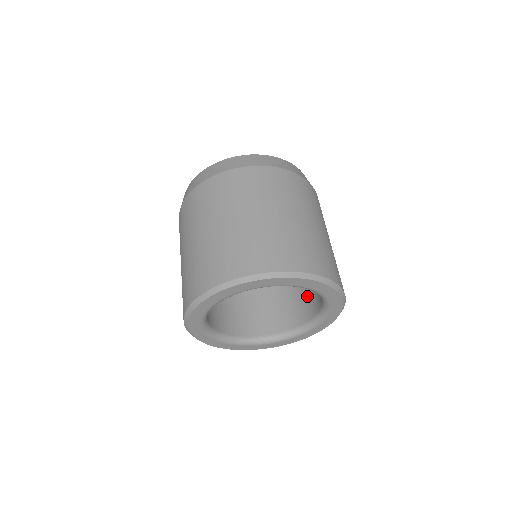
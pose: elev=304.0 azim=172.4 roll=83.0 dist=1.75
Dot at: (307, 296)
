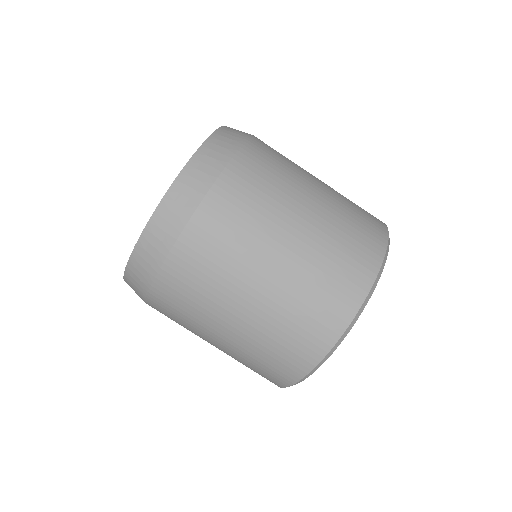
Dot at: occluded
